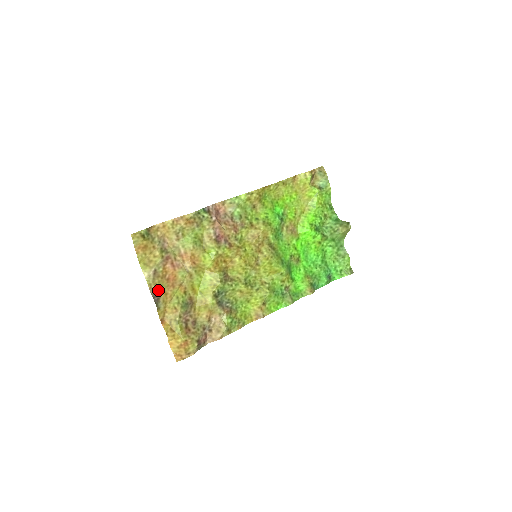
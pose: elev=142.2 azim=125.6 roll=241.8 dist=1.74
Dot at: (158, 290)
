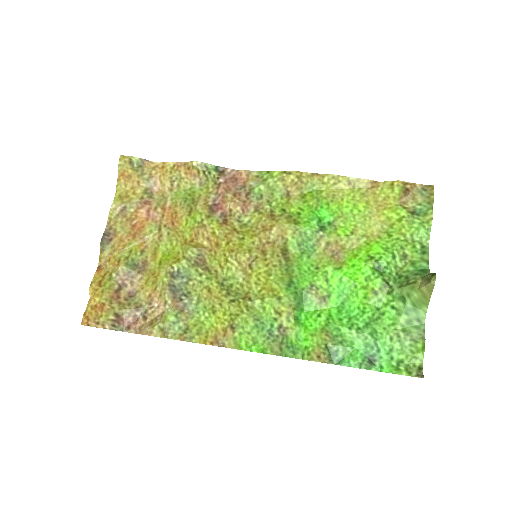
Dot at: (115, 230)
